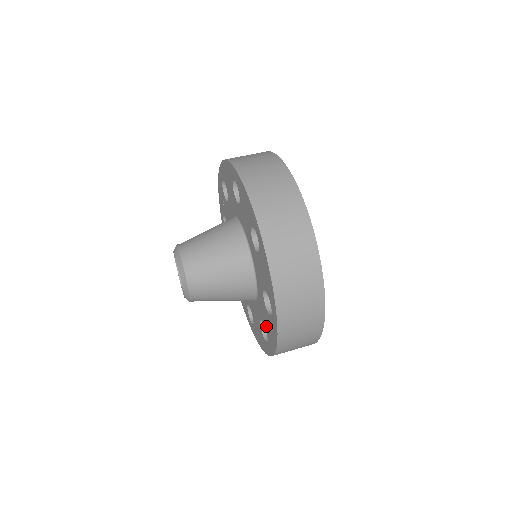
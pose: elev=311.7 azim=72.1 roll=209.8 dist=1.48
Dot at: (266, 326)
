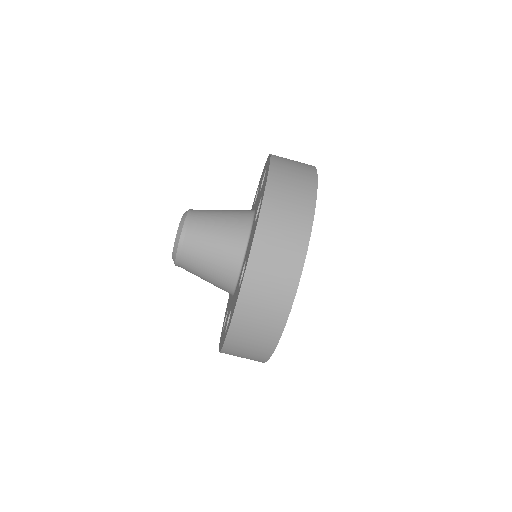
Dot at: occluded
